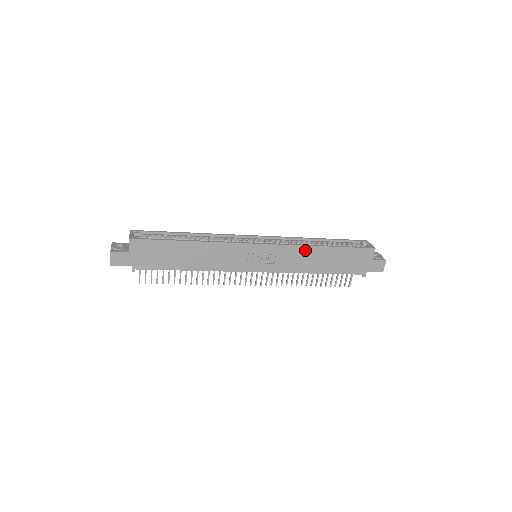
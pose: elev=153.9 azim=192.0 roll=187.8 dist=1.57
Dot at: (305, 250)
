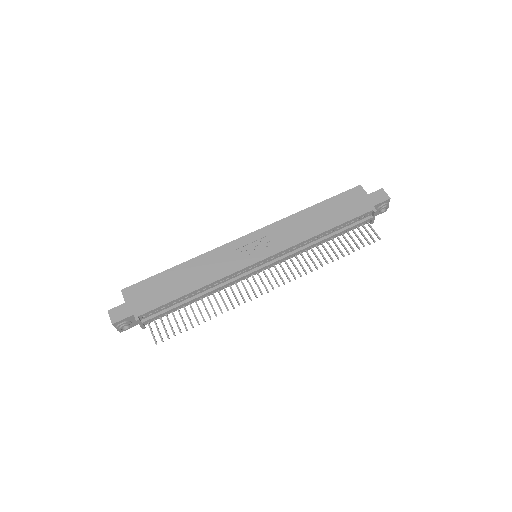
Dot at: (293, 219)
